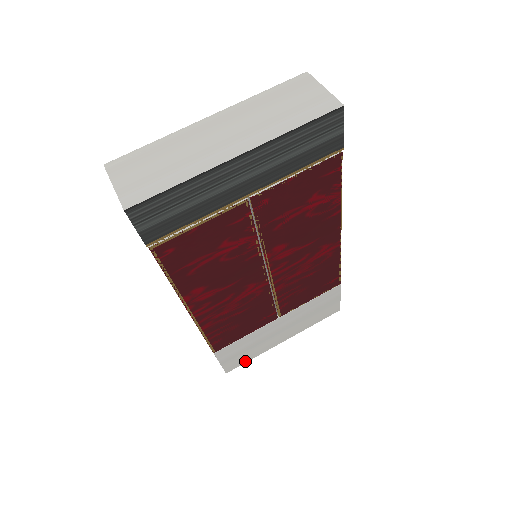
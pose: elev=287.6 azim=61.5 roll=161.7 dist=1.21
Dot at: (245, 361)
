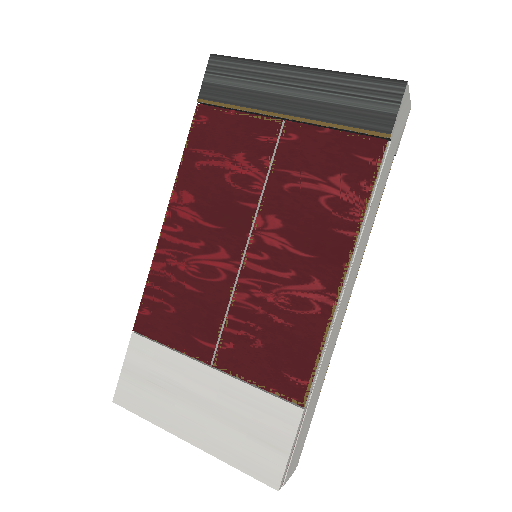
Dot at: (138, 410)
